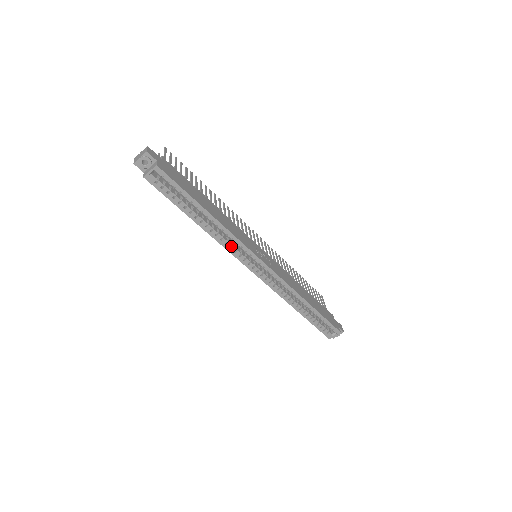
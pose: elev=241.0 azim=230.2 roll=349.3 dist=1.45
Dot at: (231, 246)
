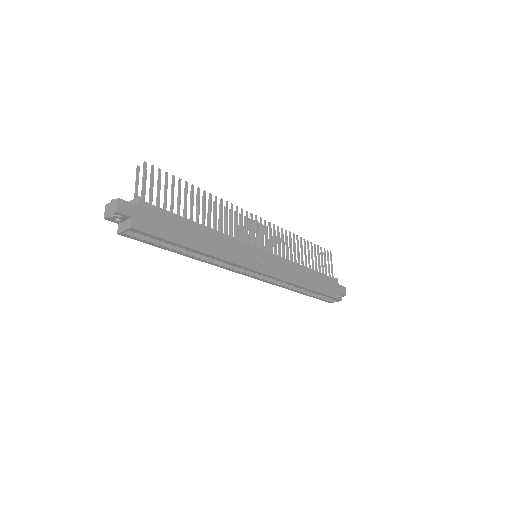
Dot at: (226, 263)
